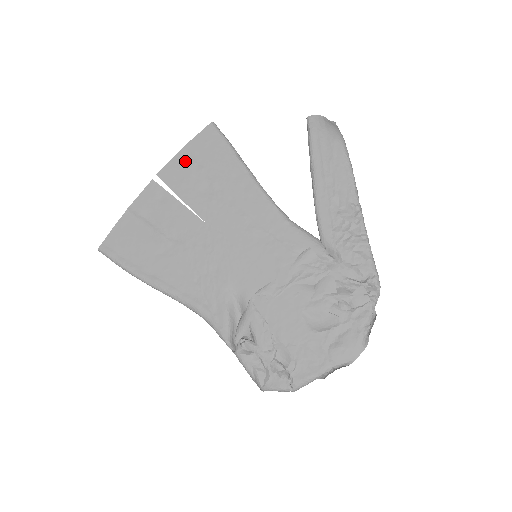
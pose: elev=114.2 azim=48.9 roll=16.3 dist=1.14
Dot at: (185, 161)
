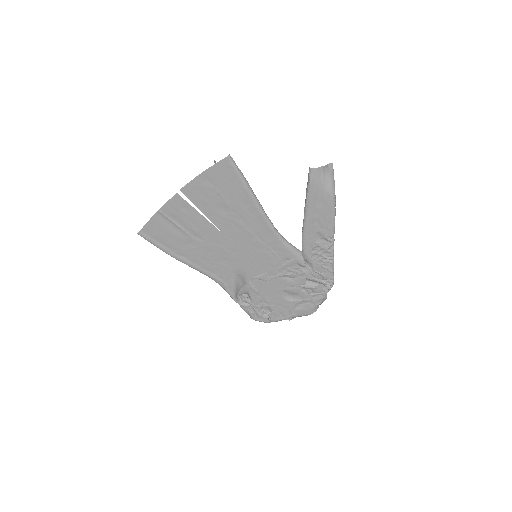
Dot at: (204, 184)
